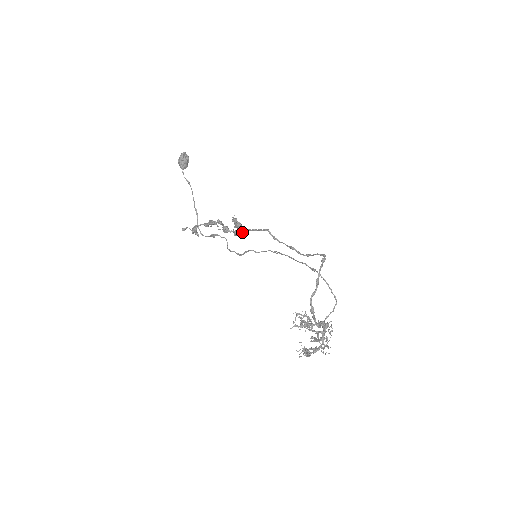
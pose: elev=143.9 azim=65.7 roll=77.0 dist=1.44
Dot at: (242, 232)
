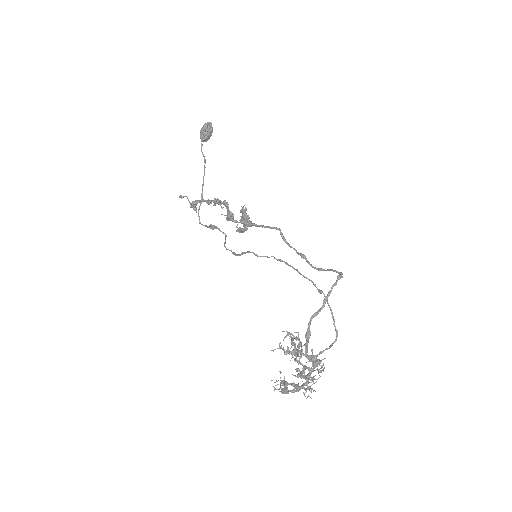
Dot at: (247, 228)
